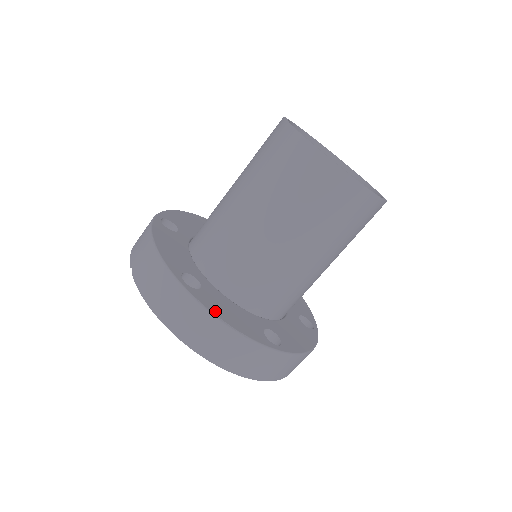
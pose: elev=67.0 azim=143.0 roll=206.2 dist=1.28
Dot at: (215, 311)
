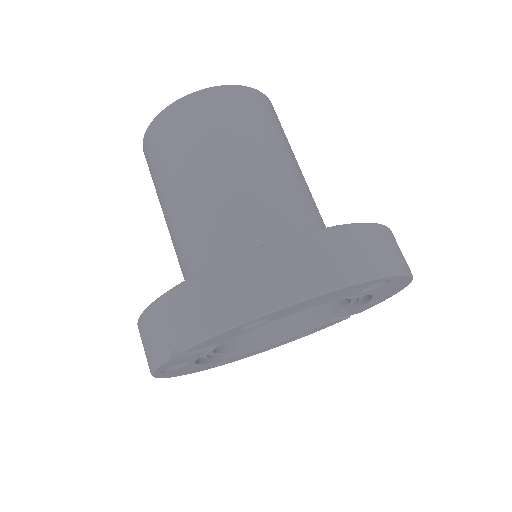
Dot at: (282, 242)
